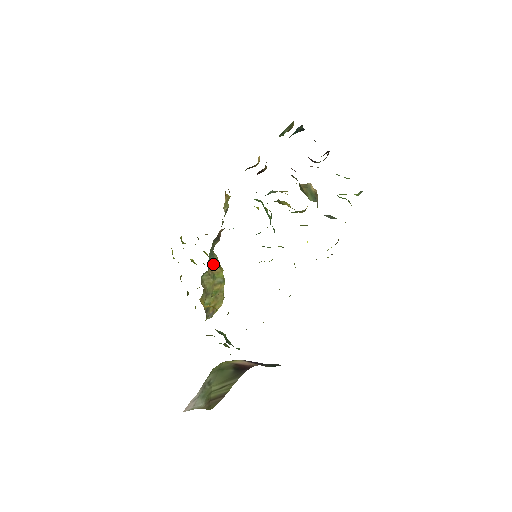
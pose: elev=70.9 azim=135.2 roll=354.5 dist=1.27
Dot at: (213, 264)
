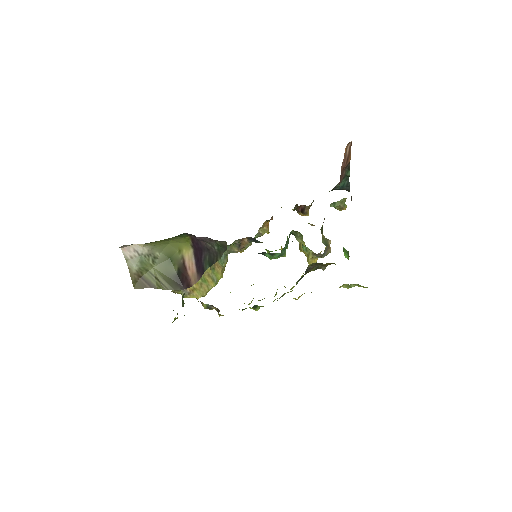
Dot at: (220, 262)
